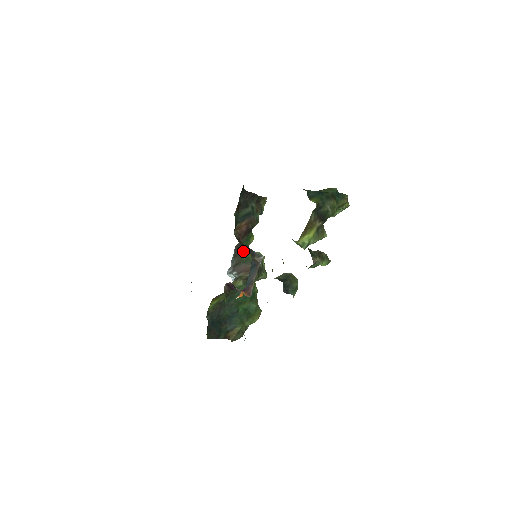
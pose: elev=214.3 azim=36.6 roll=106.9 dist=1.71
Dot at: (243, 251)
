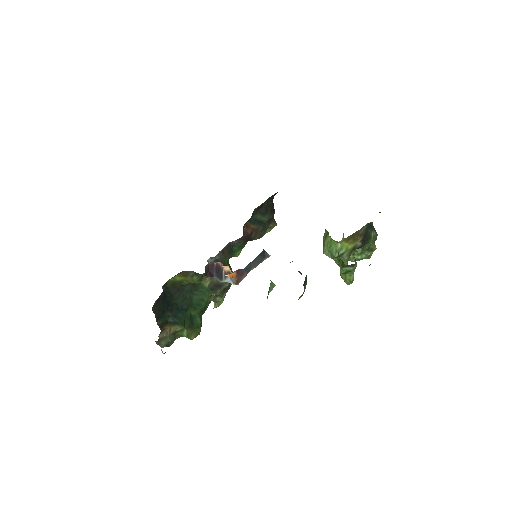
Dot at: (229, 255)
